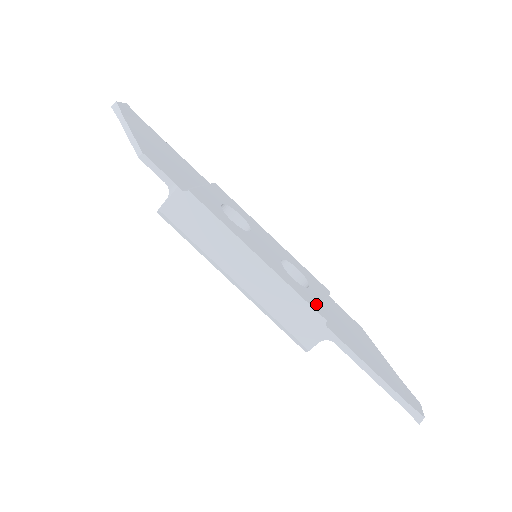
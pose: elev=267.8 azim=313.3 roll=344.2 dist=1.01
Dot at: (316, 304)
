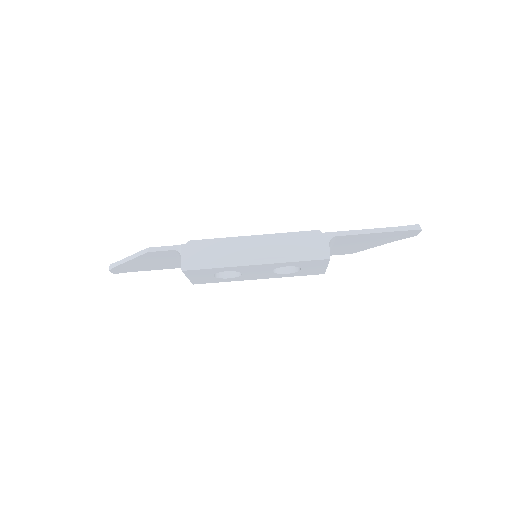
Dot at: occluded
